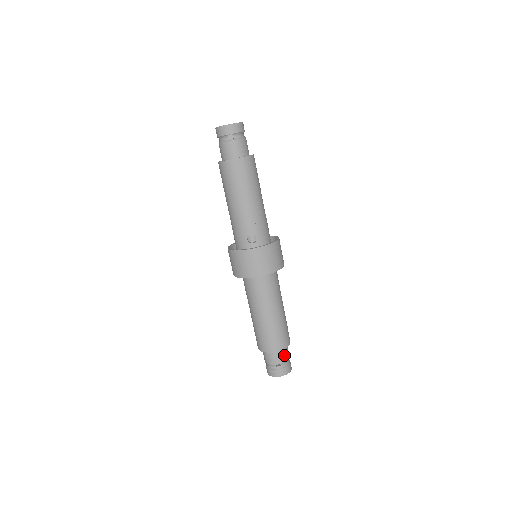
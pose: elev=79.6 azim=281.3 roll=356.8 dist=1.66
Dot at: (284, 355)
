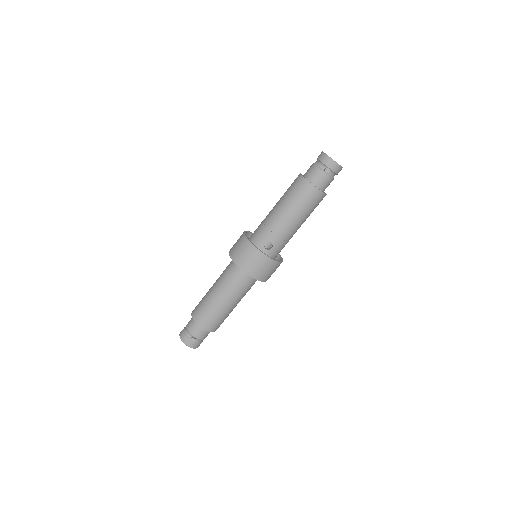
Dot at: (205, 335)
